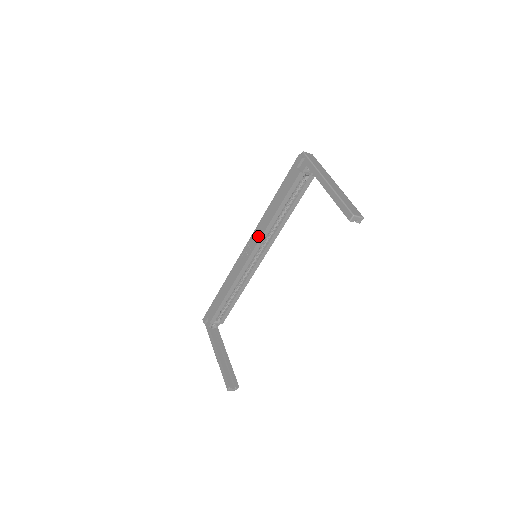
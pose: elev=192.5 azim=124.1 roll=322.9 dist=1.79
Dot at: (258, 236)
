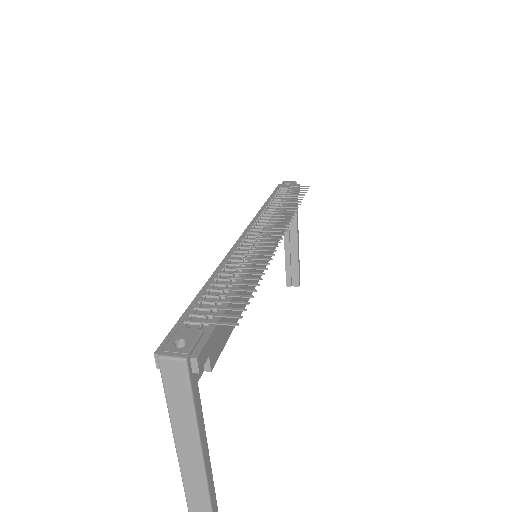
Dot at: occluded
